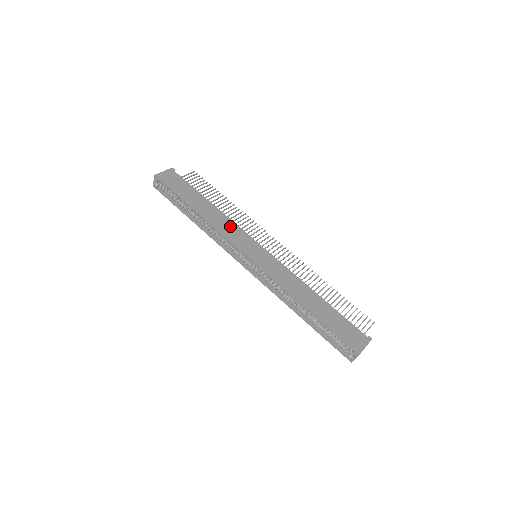
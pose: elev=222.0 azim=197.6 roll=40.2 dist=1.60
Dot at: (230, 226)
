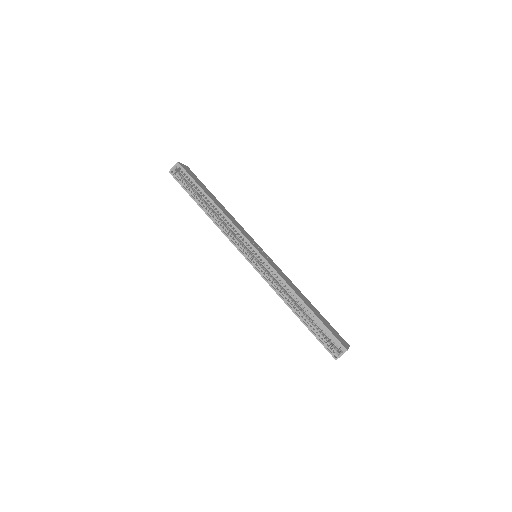
Dot at: (238, 224)
